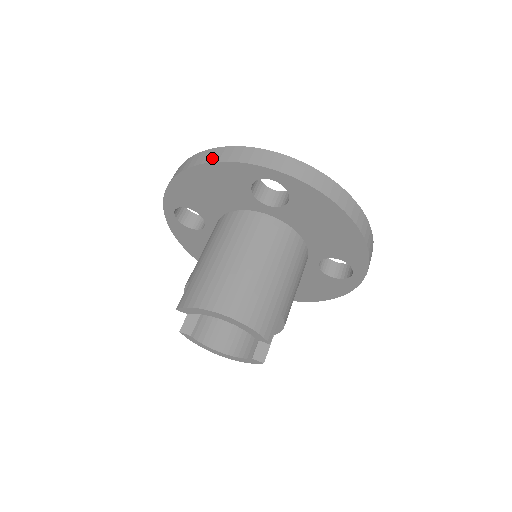
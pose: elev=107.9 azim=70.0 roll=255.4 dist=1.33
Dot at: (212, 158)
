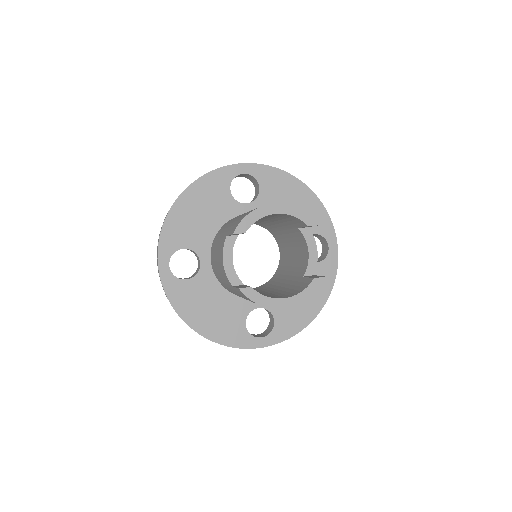
Dot at: (195, 181)
